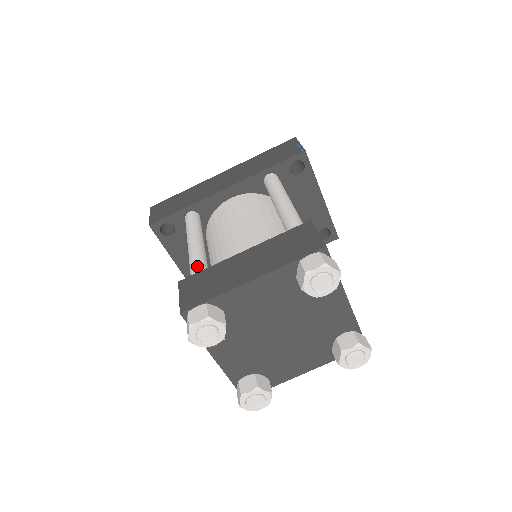
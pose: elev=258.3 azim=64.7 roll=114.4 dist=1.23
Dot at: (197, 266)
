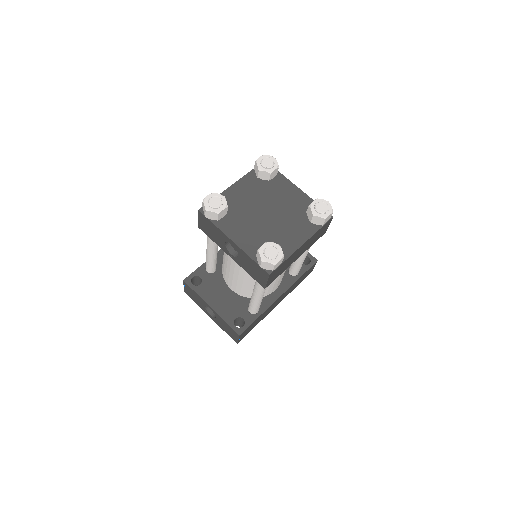
Dot at: occluded
